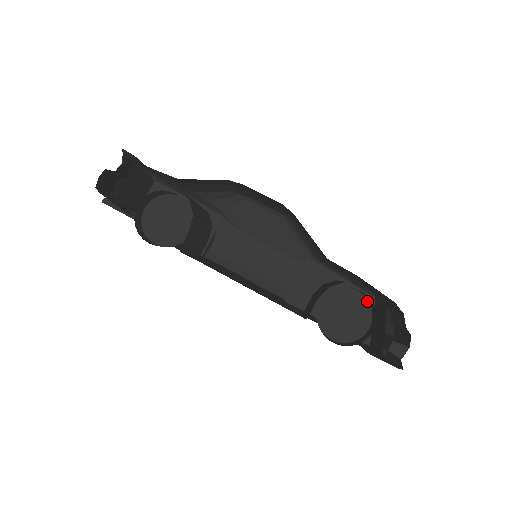
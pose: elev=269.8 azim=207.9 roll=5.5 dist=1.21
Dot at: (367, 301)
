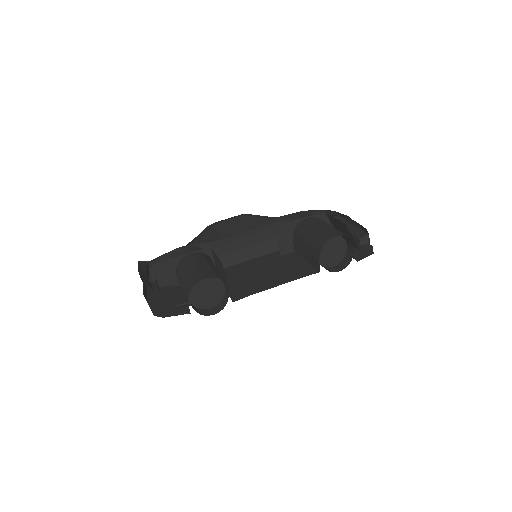
Dot at: occluded
